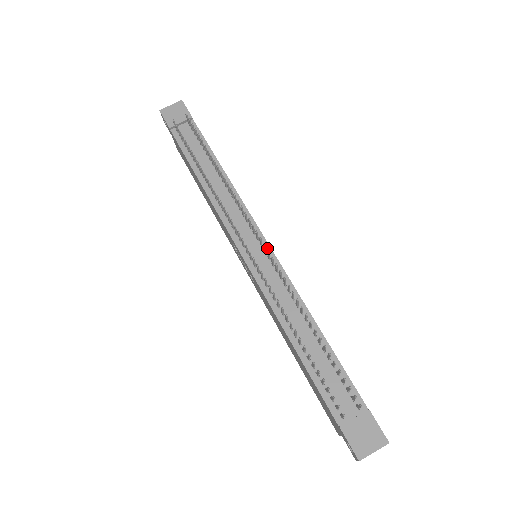
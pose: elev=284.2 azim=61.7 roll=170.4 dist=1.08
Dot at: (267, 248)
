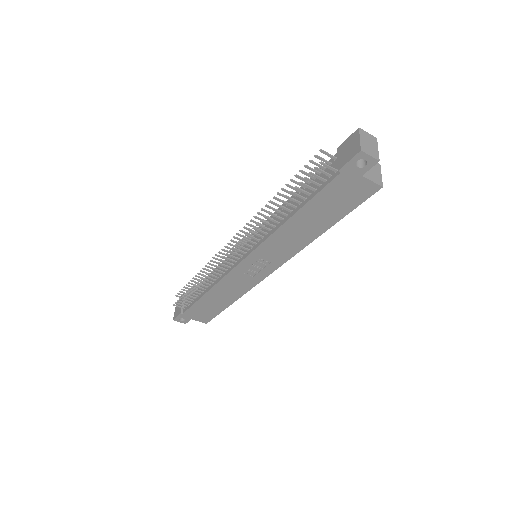
Dot at: (246, 241)
